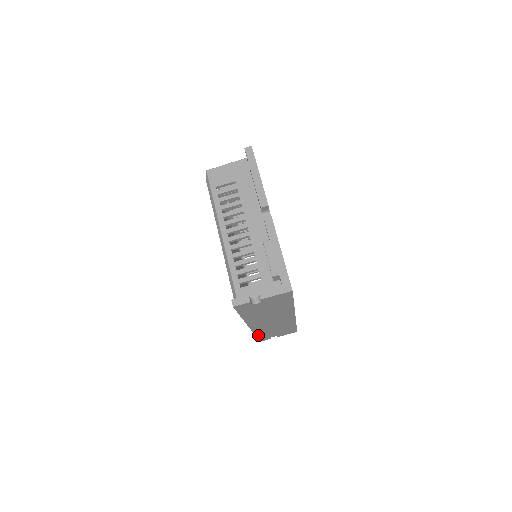
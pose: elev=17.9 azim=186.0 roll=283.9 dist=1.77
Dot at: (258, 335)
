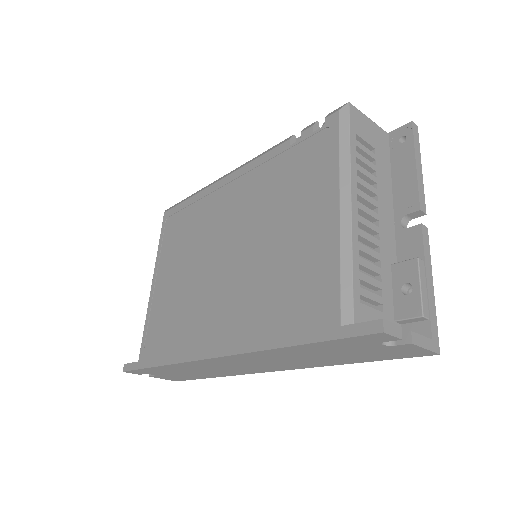
Dot at: (163, 366)
